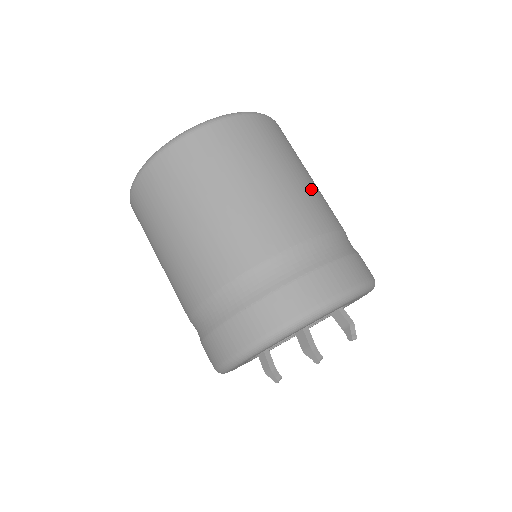
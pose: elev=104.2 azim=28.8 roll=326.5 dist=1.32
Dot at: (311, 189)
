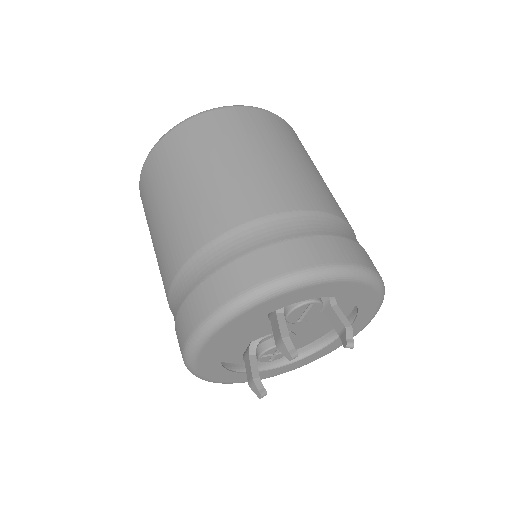
Dot at: (307, 174)
